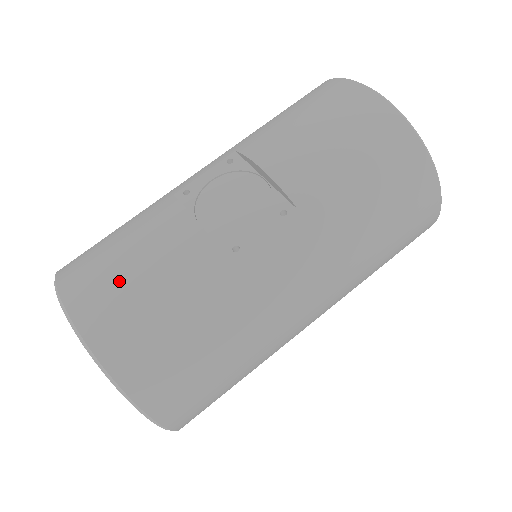
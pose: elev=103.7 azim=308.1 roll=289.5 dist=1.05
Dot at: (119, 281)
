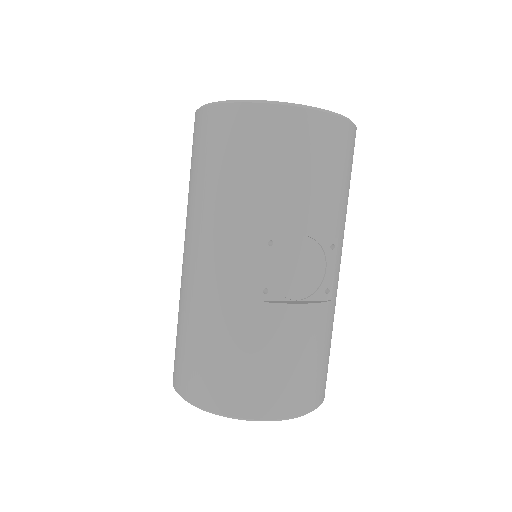
Dot at: (300, 376)
